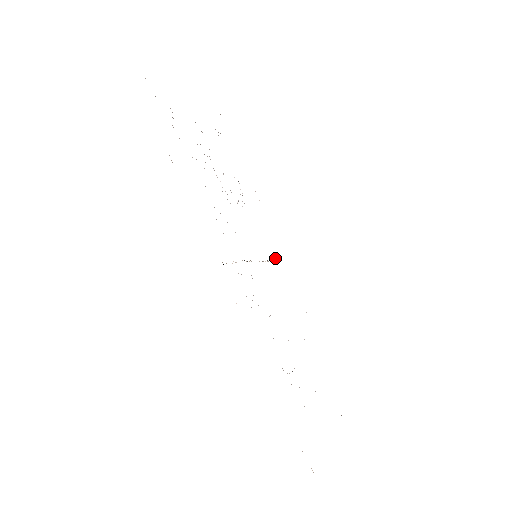
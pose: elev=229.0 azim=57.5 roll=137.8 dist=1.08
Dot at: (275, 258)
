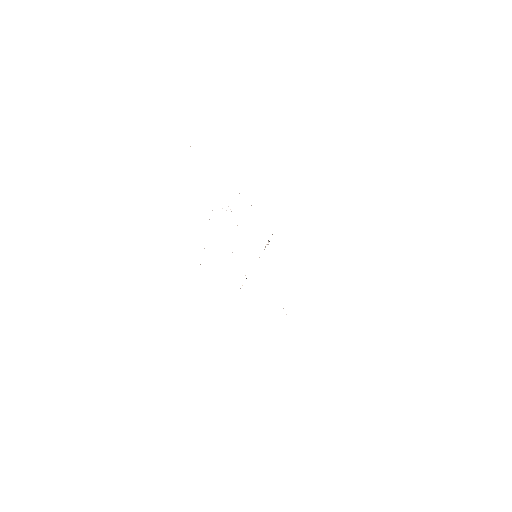
Dot at: occluded
